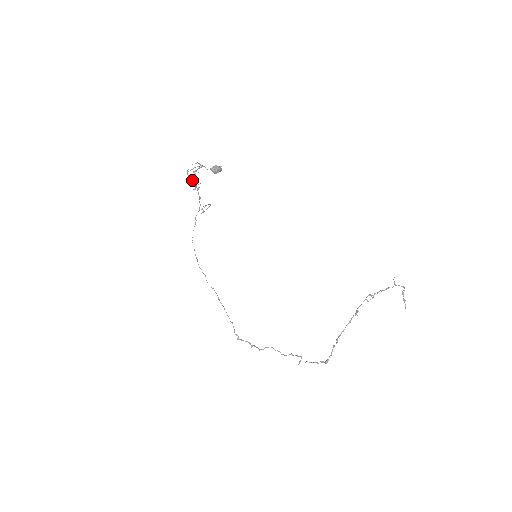
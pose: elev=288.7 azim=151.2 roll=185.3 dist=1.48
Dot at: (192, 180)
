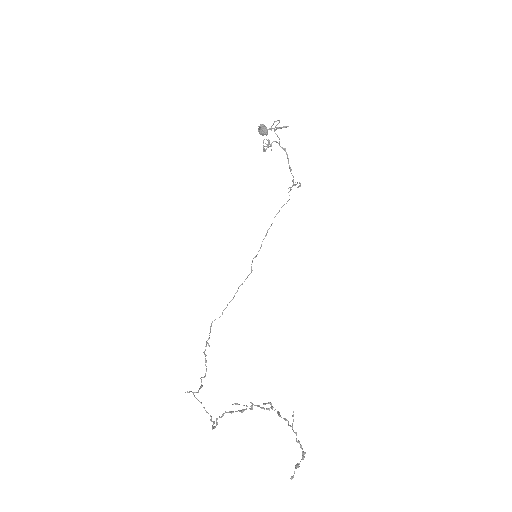
Dot at: occluded
